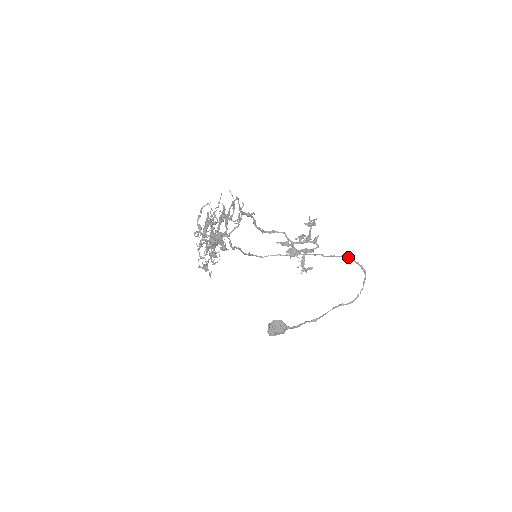
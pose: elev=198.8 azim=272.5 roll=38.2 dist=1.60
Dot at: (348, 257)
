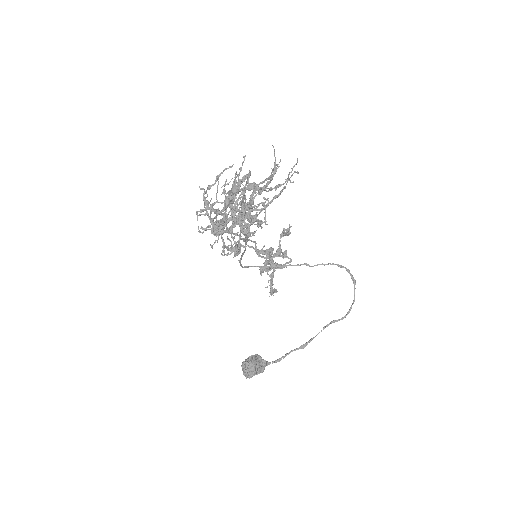
Dot at: (338, 264)
